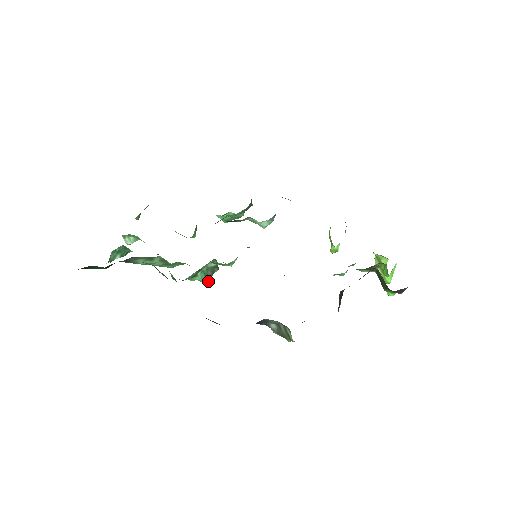
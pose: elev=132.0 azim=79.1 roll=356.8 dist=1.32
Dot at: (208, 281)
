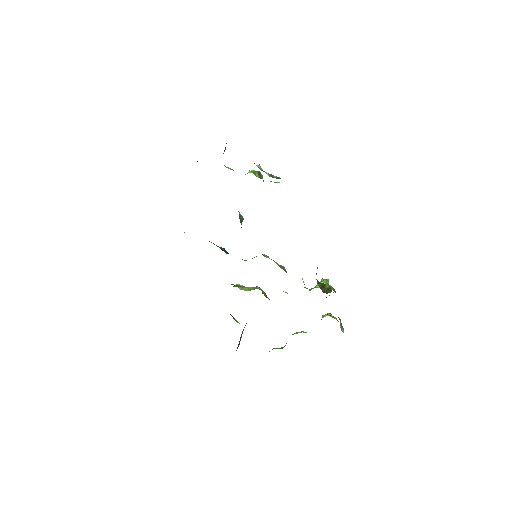
Dot at: occluded
